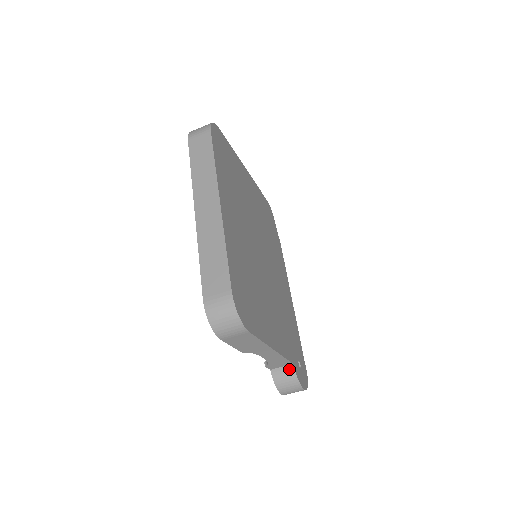
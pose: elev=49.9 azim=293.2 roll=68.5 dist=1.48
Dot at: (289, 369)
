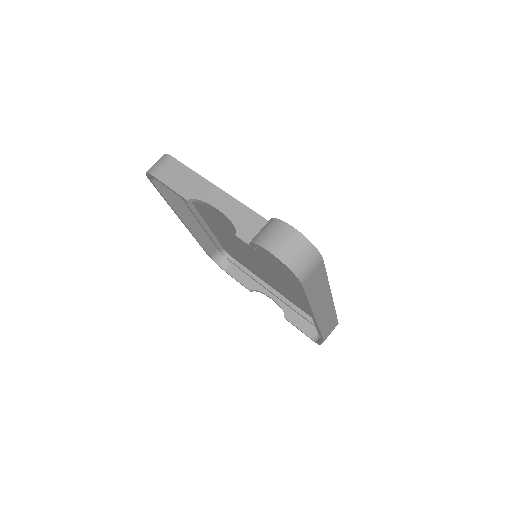
Dot at: occluded
